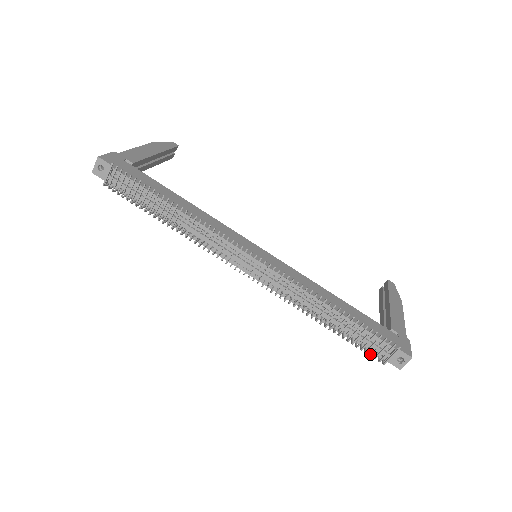
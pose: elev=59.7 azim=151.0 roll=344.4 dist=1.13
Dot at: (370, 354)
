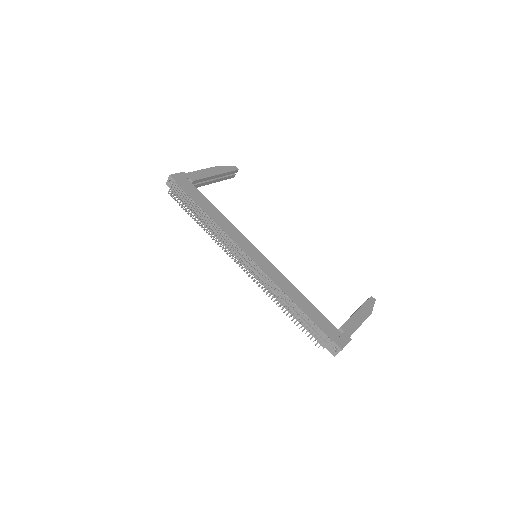
Dot at: (310, 338)
